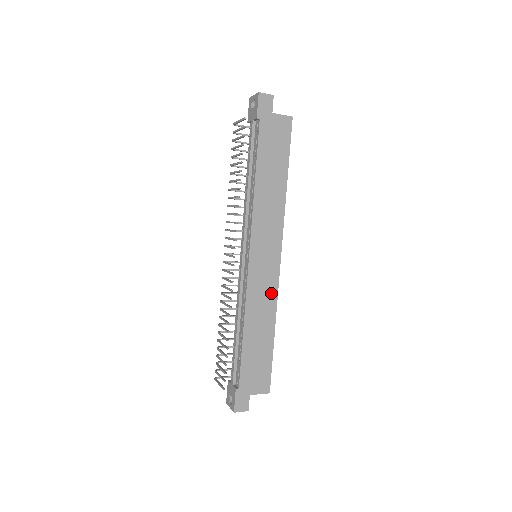
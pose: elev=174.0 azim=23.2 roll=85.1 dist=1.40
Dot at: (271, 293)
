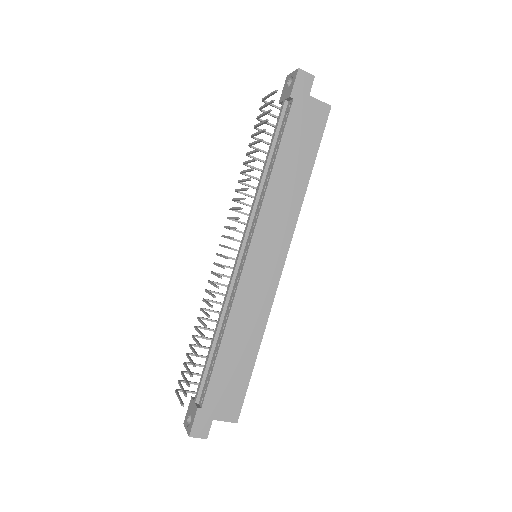
Dot at: (264, 303)
